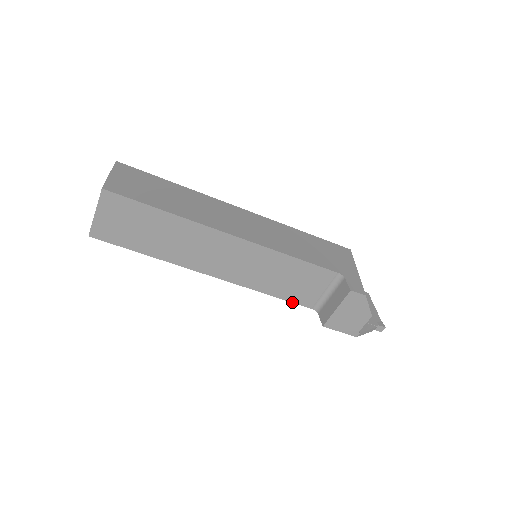
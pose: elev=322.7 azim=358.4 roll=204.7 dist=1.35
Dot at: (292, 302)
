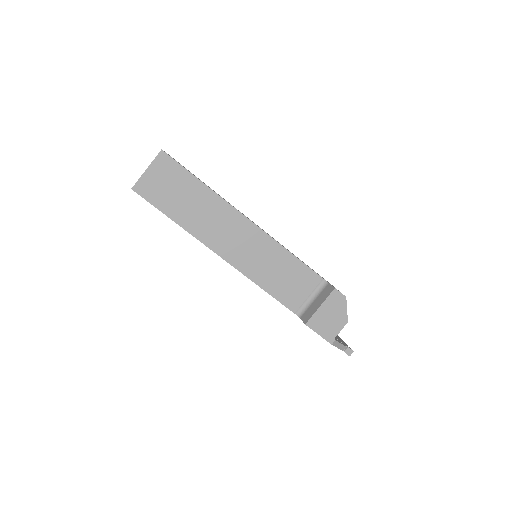
Dot at: (280, 302)
